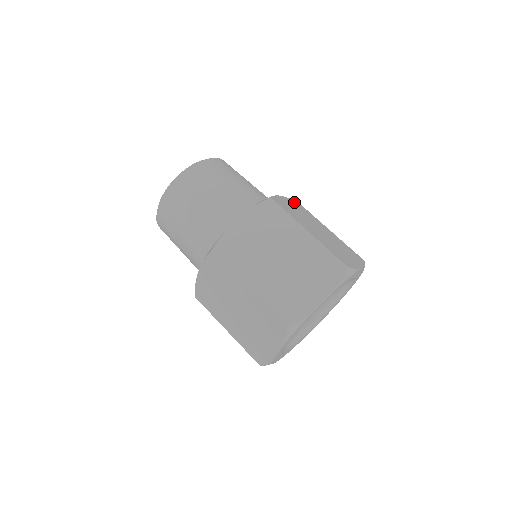
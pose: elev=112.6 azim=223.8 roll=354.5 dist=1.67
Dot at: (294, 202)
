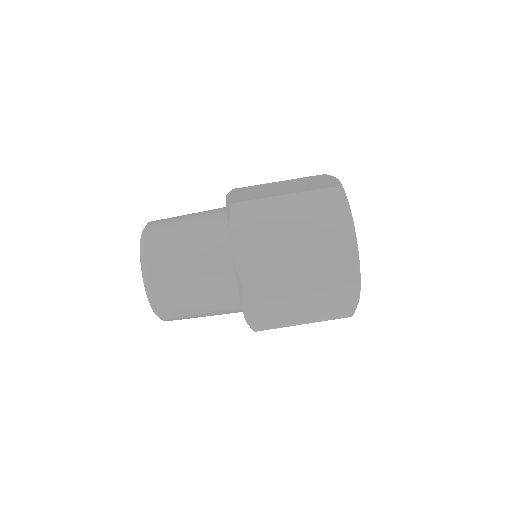
Dot at: (236, 219)
